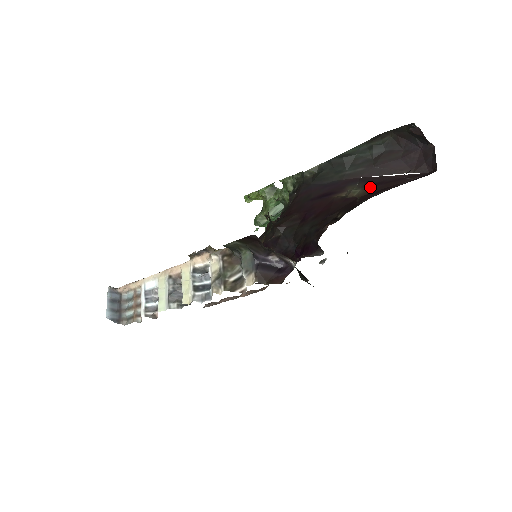
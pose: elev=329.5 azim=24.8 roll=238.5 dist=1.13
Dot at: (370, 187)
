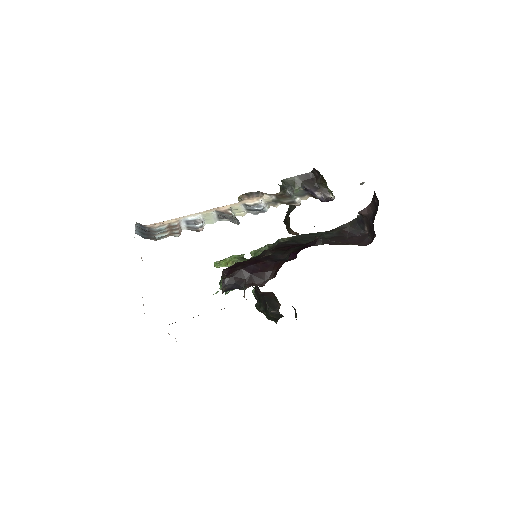
Dot at: occluded
